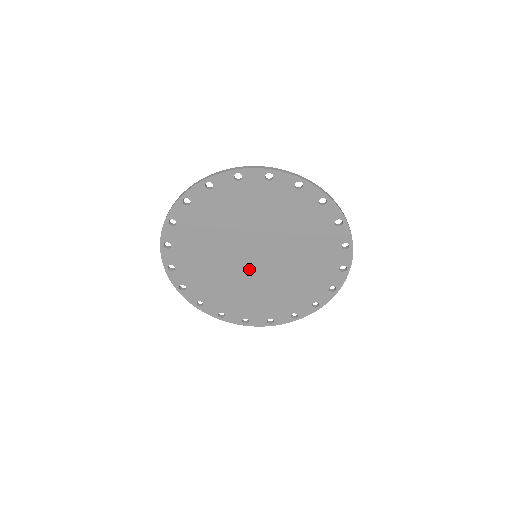
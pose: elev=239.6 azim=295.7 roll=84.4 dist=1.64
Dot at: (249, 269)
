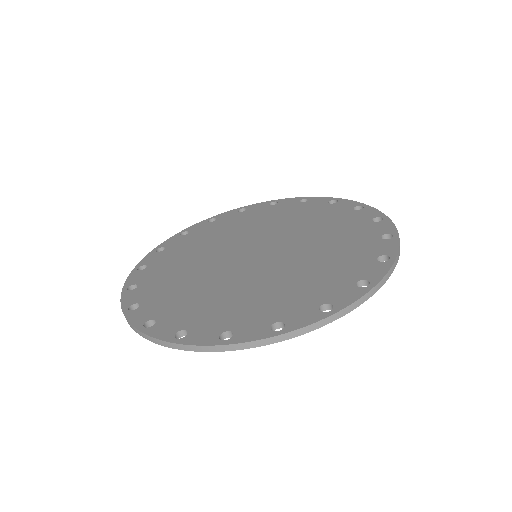
Dot at: occluded
